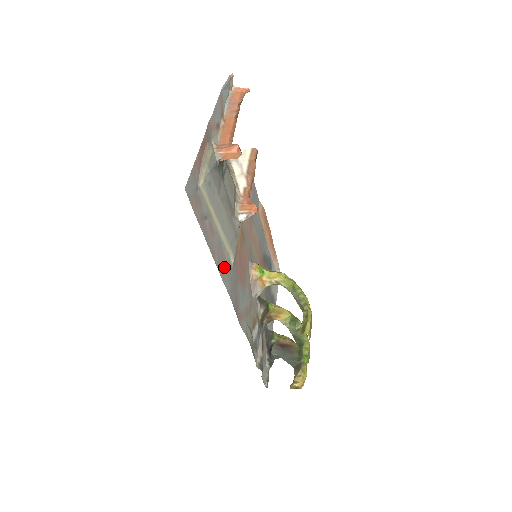
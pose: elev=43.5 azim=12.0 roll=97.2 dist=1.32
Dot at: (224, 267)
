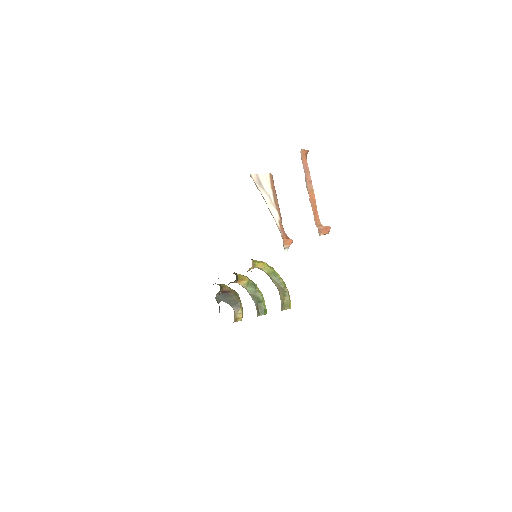
Dot at: occluded
